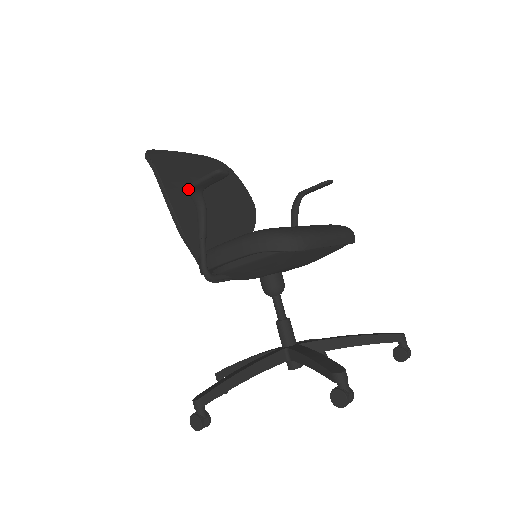
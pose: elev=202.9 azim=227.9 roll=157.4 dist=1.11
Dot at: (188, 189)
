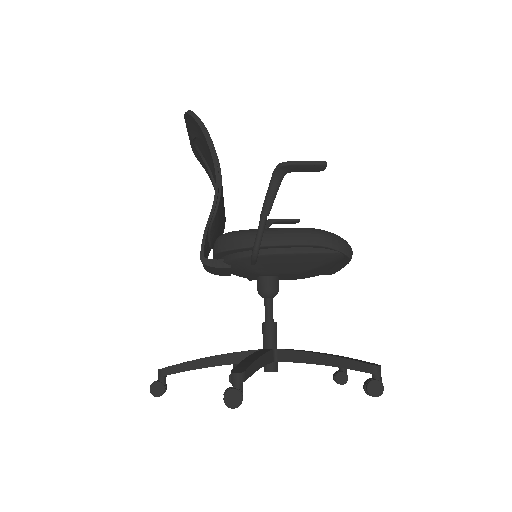
Dot at: (284, 165)
